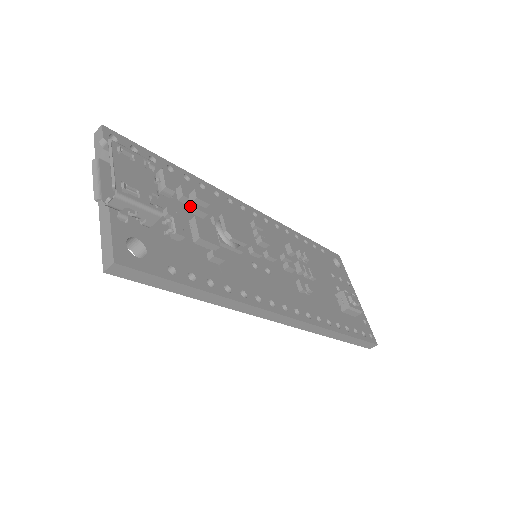
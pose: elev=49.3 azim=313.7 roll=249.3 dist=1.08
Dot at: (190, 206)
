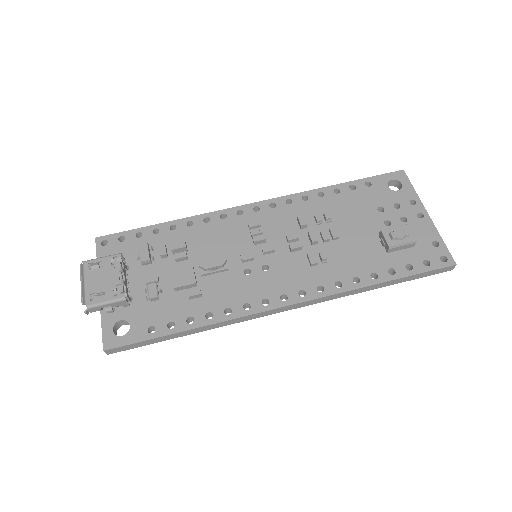
Dot at: occluded
